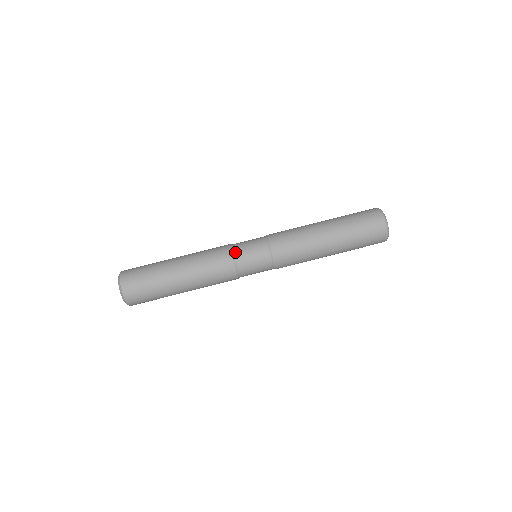
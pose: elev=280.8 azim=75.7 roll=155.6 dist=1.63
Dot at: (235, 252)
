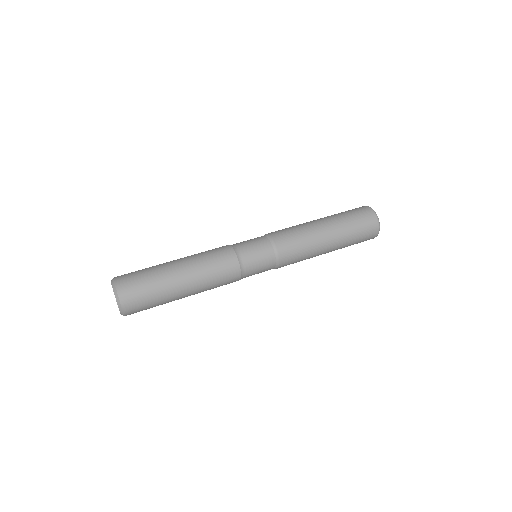
Dot at: (240, 255)
